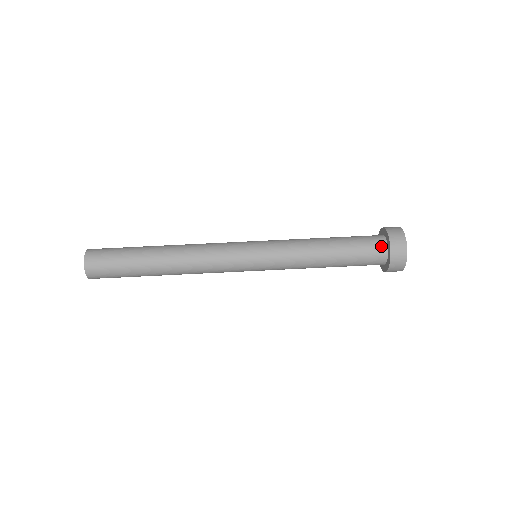
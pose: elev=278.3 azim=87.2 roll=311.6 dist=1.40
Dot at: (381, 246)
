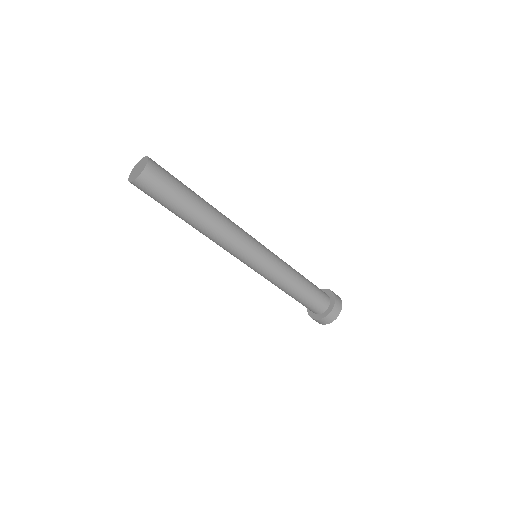
Dot at: (326, 304)
